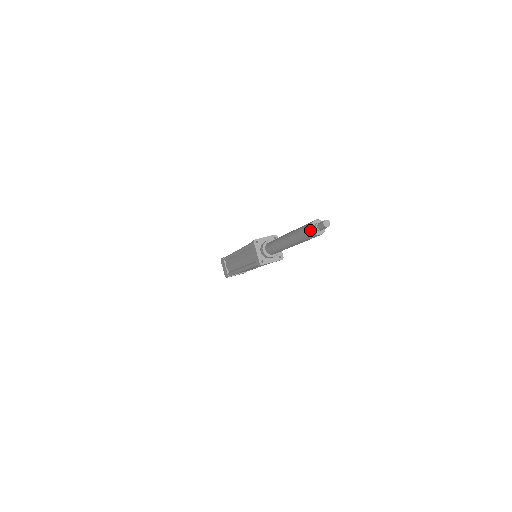
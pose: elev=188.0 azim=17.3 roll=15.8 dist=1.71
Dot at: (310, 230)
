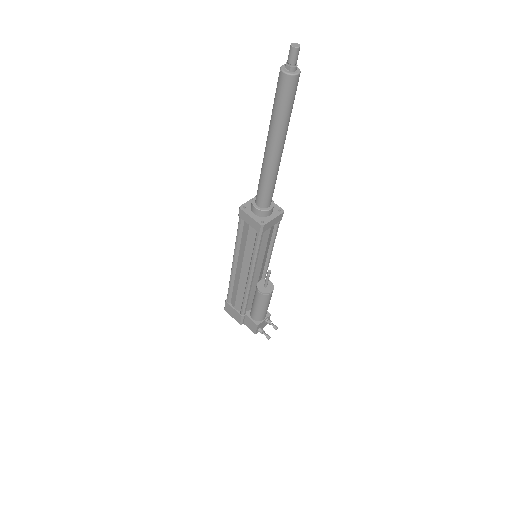
Dot at: (282, 68)
